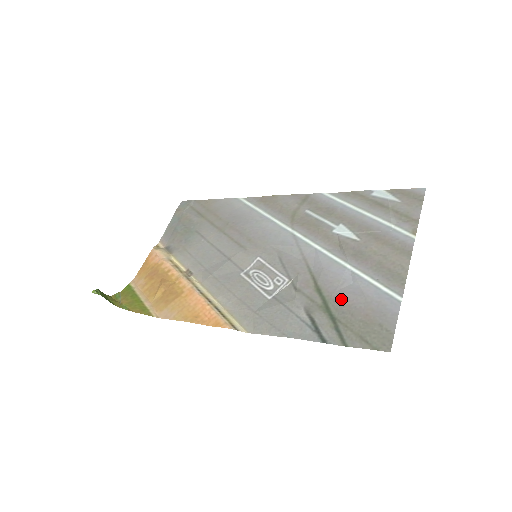
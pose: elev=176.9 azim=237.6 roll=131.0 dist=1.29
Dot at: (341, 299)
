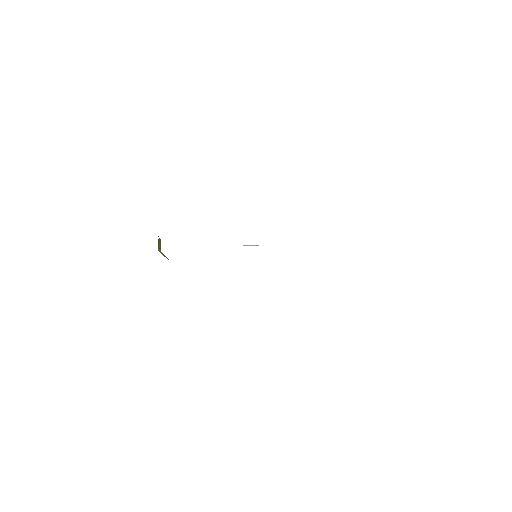
Dot at: occluded
